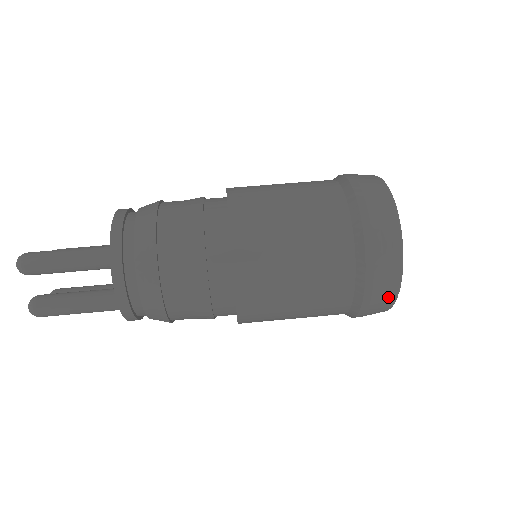
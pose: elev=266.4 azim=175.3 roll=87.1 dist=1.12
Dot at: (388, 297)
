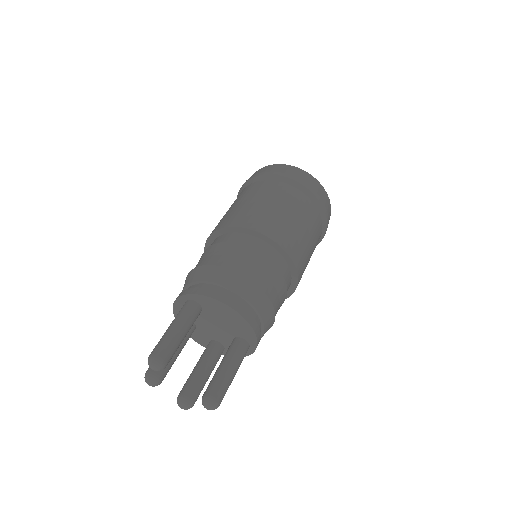
Dot at: occluded
